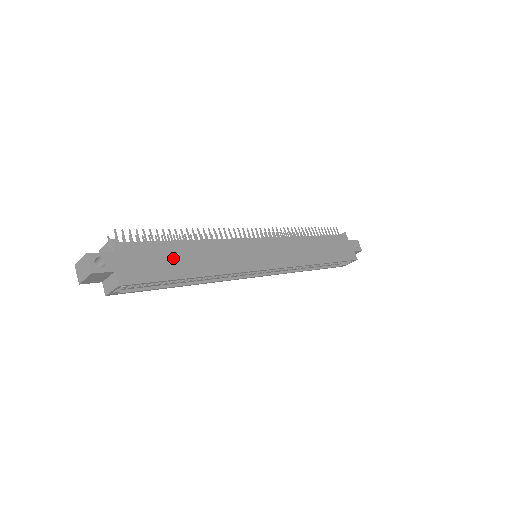
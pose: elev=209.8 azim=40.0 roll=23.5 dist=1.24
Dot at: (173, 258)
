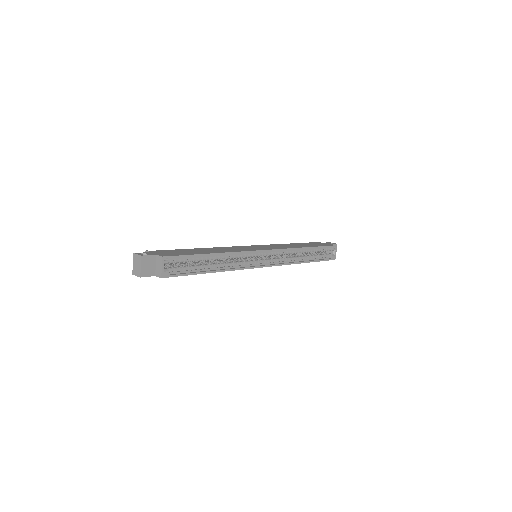
Dot at: (192, 251)
